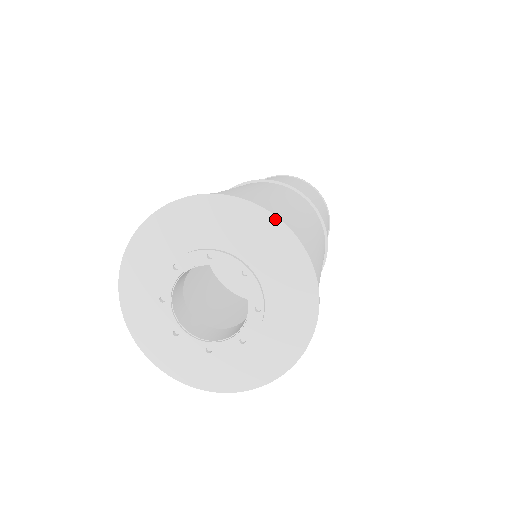
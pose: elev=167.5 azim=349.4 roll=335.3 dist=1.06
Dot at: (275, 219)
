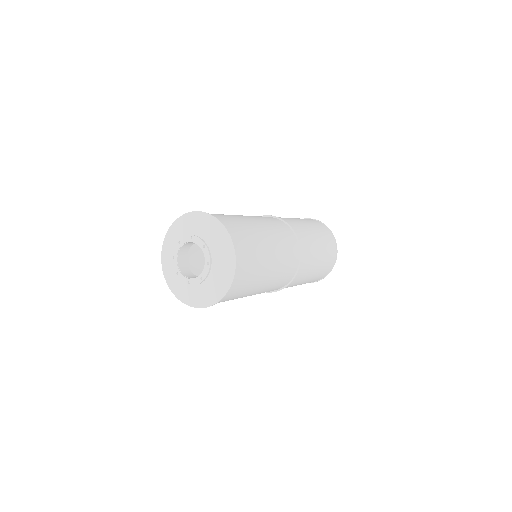
Dot at: (235, 257)
